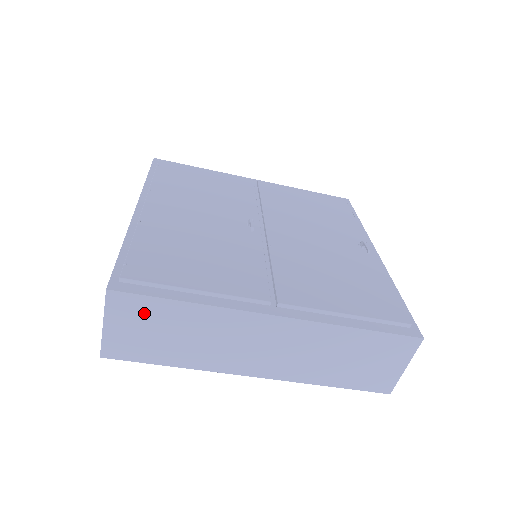
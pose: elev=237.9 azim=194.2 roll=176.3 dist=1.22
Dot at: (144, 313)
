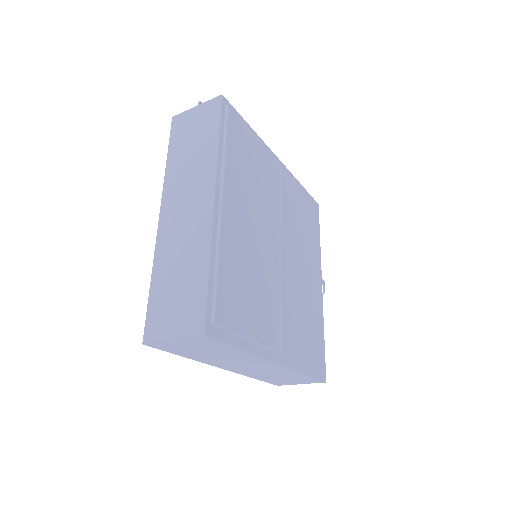
Dot at: (209, 345)
